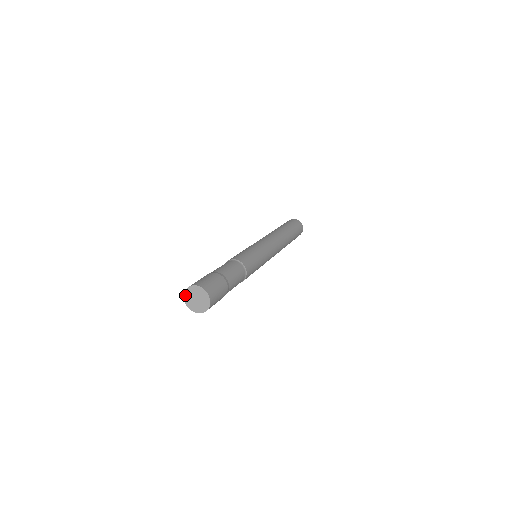
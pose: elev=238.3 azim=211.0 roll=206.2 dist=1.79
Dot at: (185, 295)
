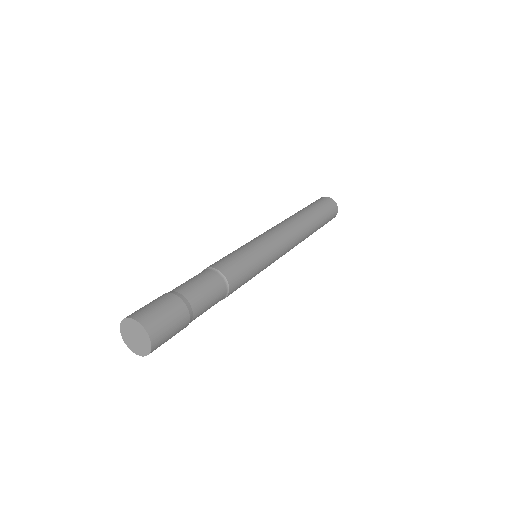
Dot at: (121, 325)
